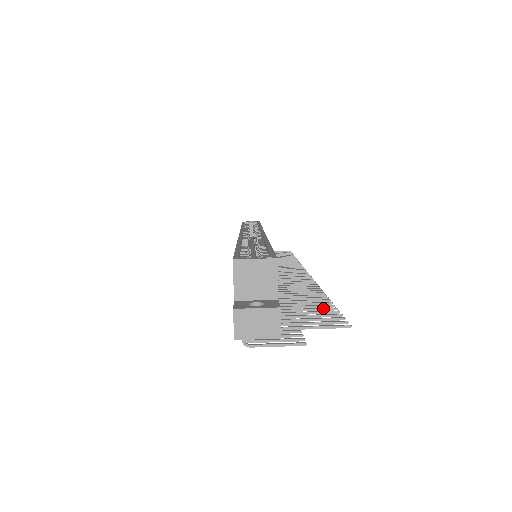
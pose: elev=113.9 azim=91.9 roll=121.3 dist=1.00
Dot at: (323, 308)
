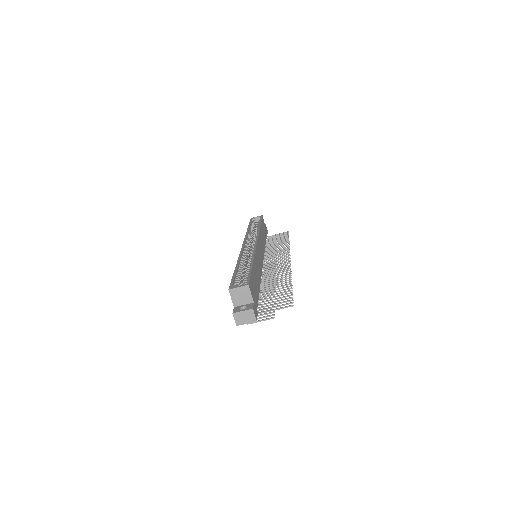
Dot at: (285, 294)
